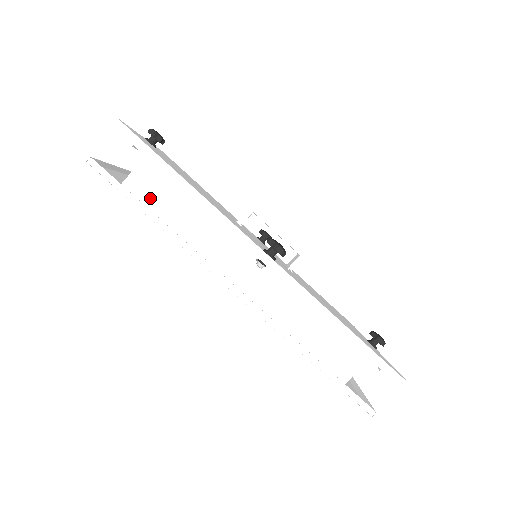
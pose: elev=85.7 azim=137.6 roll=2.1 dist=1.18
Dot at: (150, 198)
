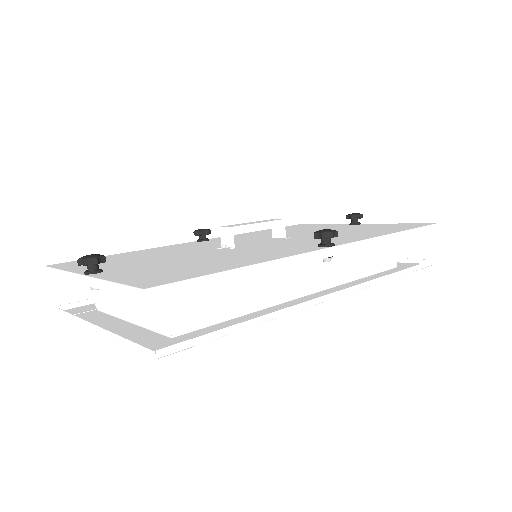
Dot at: (204, 315)
